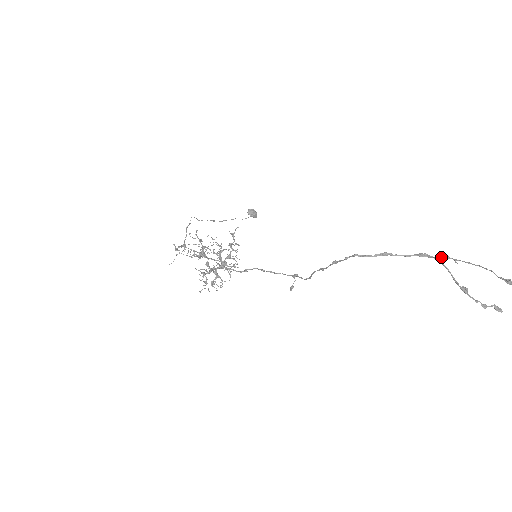
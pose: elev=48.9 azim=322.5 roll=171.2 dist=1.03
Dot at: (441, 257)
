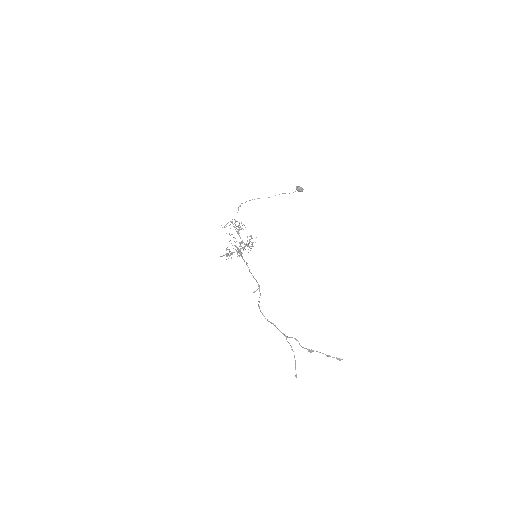
Dot at: (289, 343)
